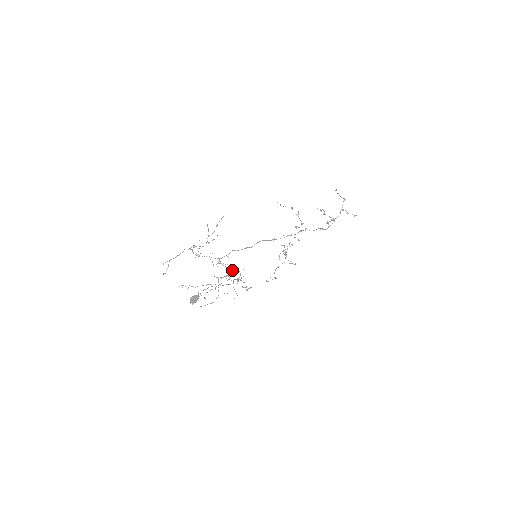
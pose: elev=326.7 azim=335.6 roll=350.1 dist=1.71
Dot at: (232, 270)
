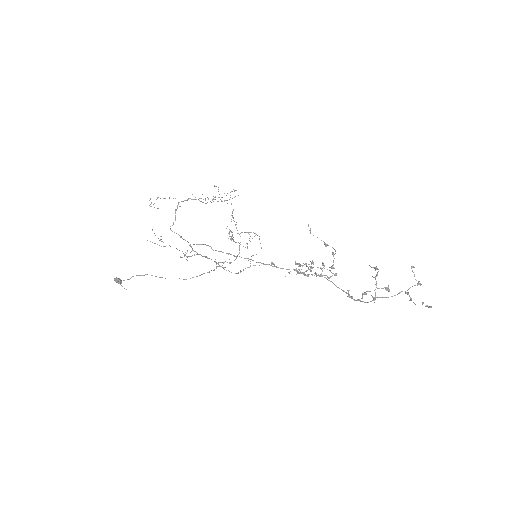
Dot at: occluded
